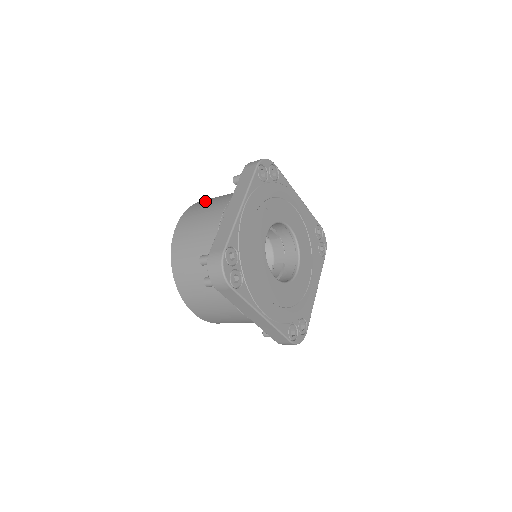
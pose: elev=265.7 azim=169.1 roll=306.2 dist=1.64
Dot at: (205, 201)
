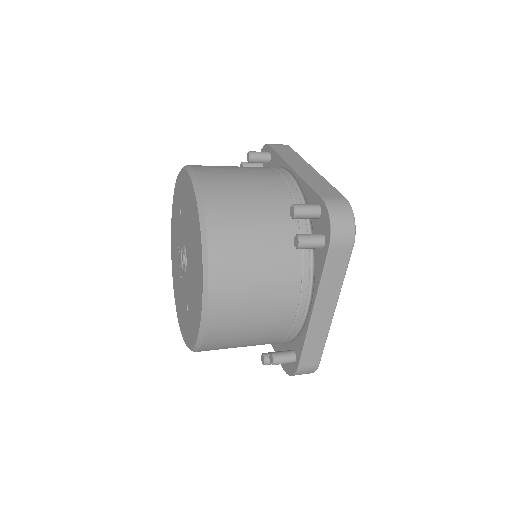
Dot at: occluded
